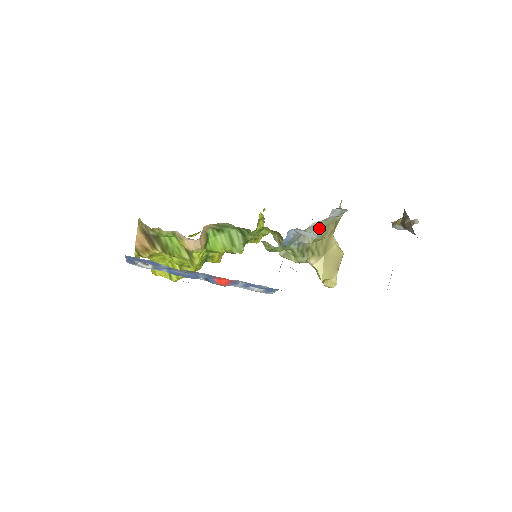
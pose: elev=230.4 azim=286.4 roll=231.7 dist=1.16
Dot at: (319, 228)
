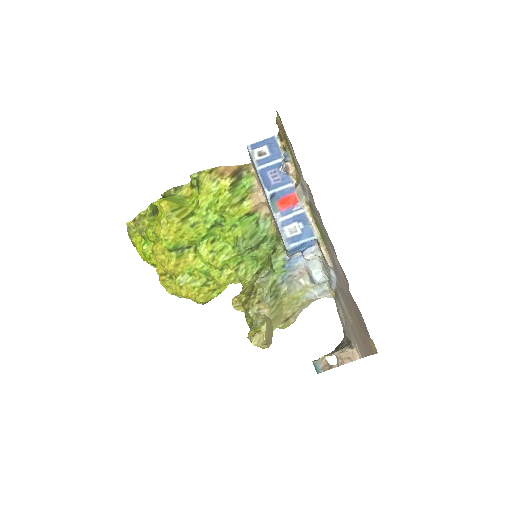
Dot at: (297, 292)
